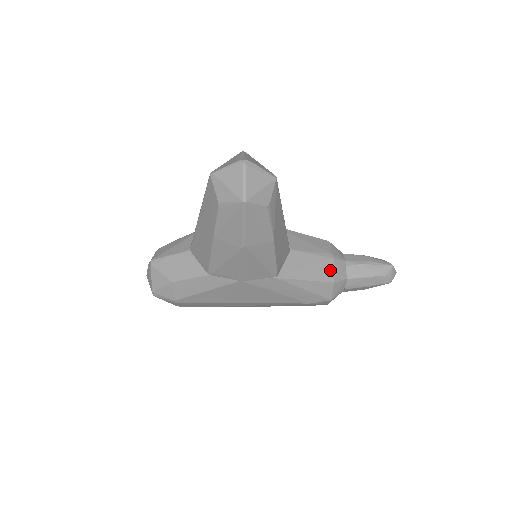
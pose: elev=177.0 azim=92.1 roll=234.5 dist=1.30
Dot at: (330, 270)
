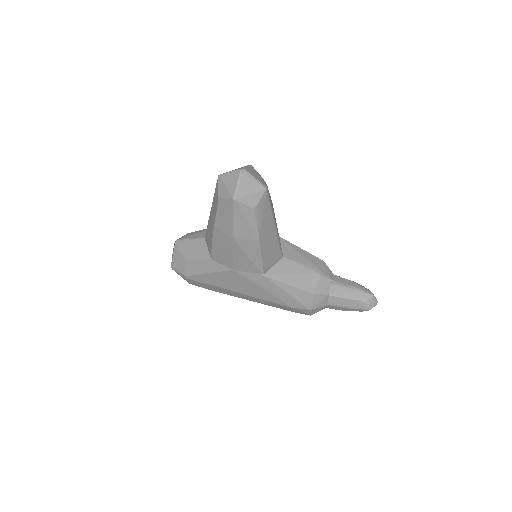
Dot at: (314, 283)
